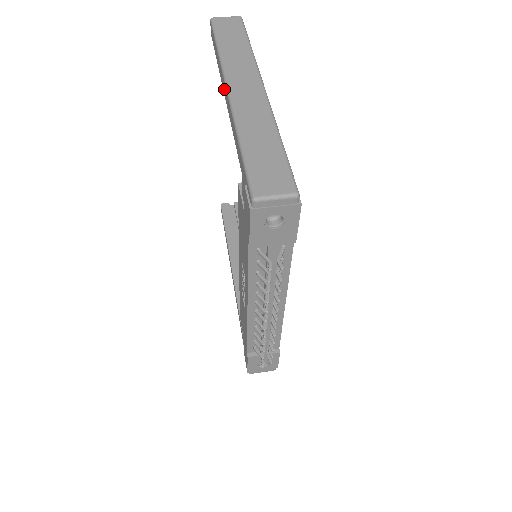
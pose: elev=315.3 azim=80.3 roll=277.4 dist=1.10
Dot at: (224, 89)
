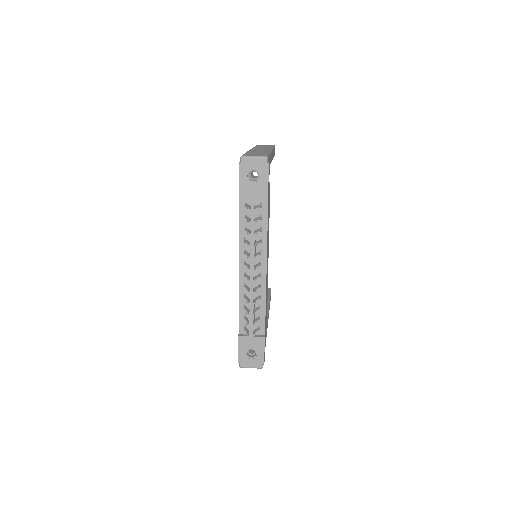
Dot at: occluded
